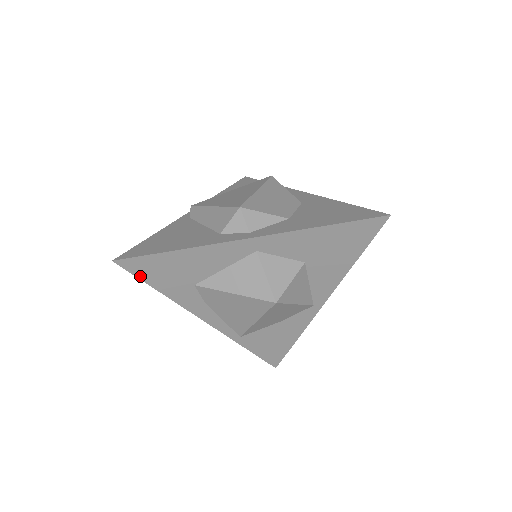
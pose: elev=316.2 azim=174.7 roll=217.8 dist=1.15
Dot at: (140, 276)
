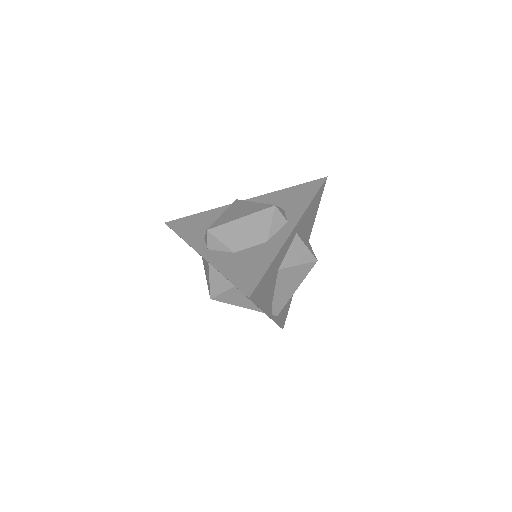
Dot at: occluded
